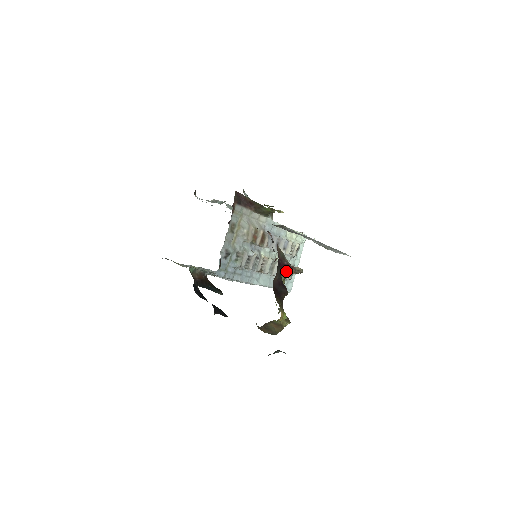
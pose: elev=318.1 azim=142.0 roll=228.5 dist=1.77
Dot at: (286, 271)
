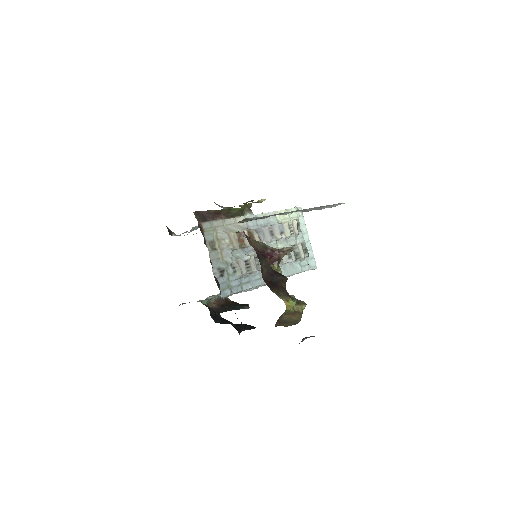
Dot at: (274, 258)
